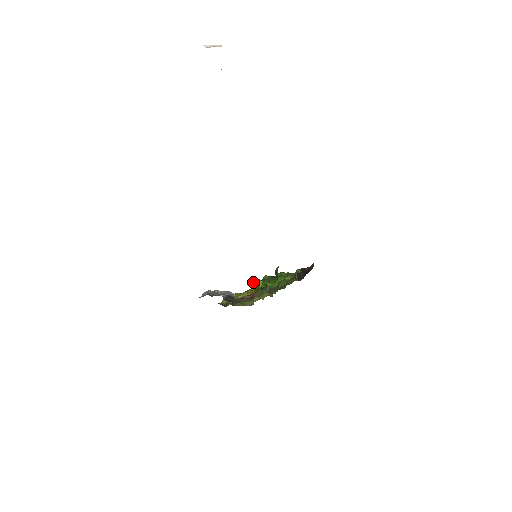
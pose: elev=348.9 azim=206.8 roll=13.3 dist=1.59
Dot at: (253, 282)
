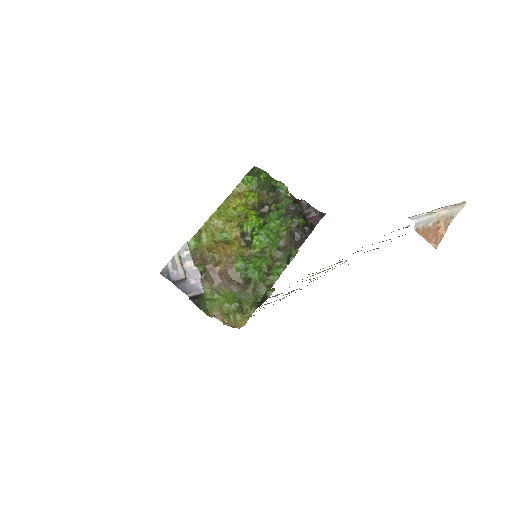
Dot at: (243, 179)
